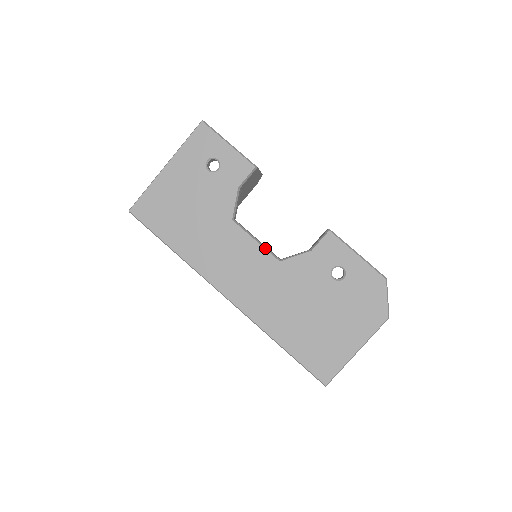
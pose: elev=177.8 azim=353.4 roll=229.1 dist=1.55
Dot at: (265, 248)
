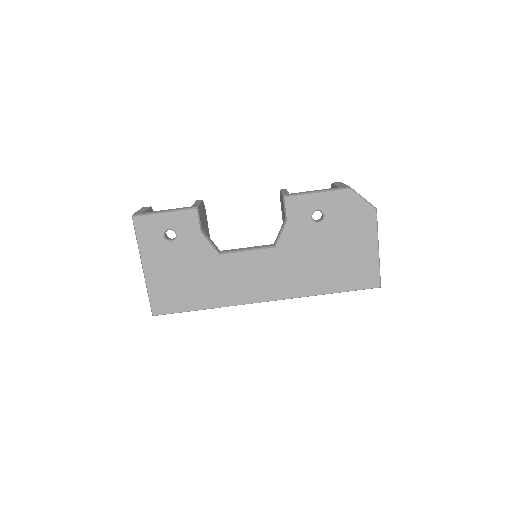
Dot at: (257, 249)
